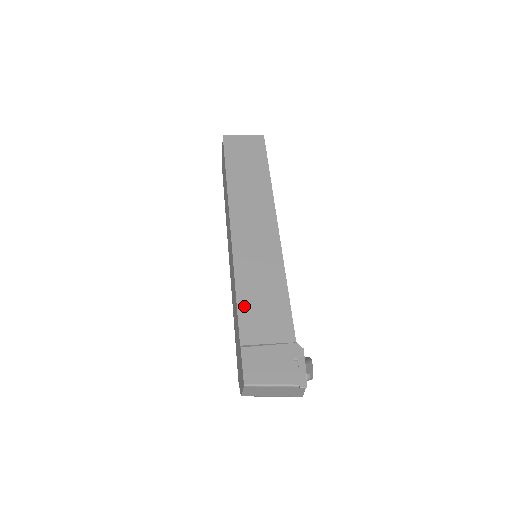
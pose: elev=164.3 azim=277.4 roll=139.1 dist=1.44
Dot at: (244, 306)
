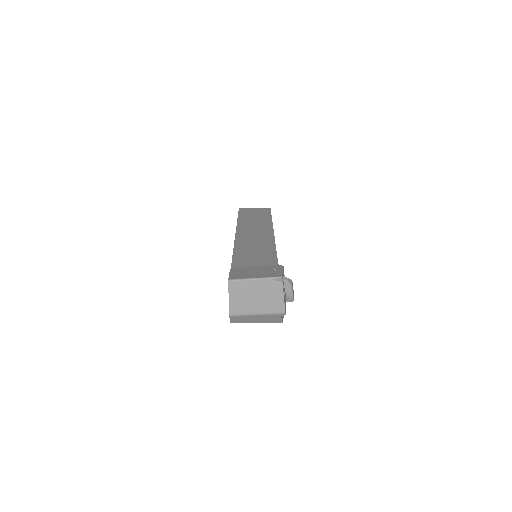
Dot at: (238, 258)
